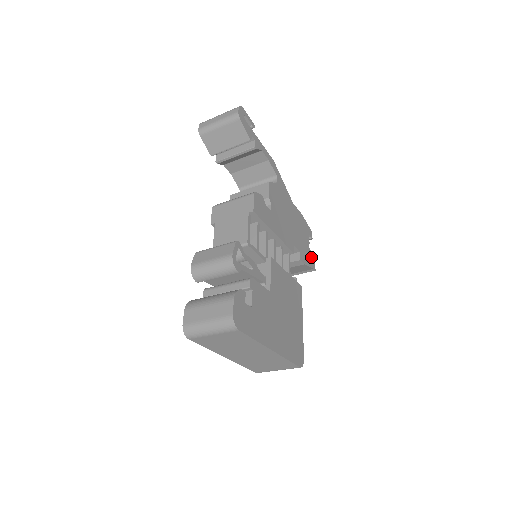
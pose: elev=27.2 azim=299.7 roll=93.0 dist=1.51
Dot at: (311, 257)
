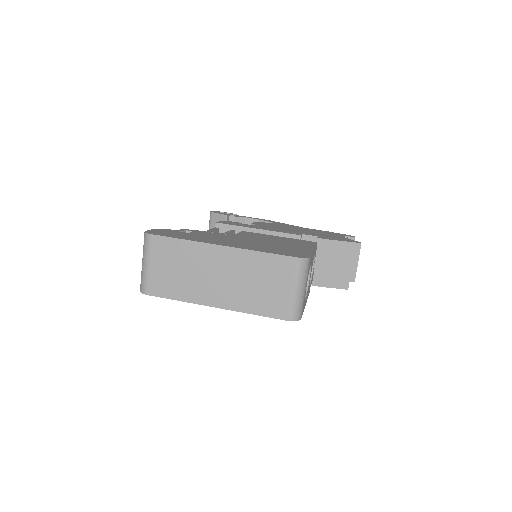
Dot at: (350, 240)
